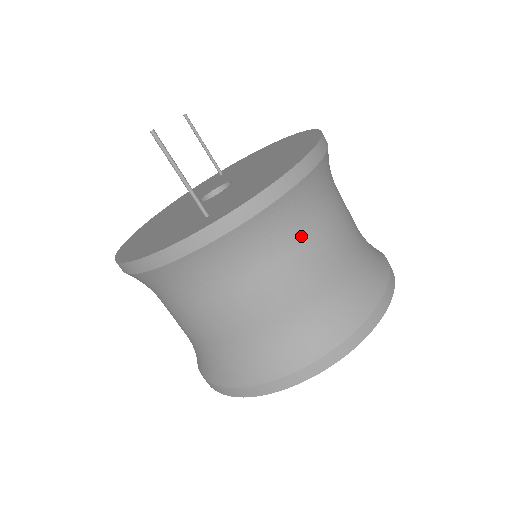
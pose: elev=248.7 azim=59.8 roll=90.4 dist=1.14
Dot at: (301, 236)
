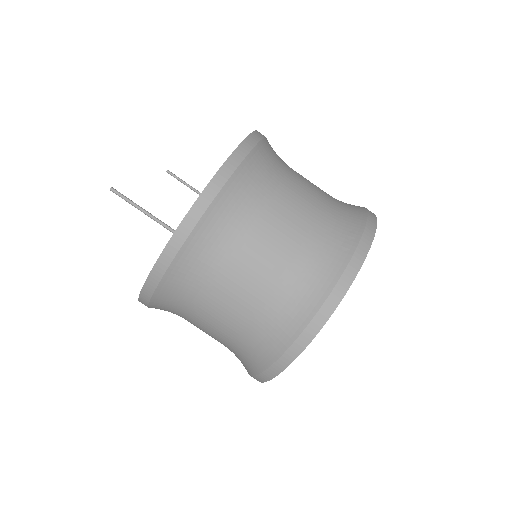
Dot at: (255, 218)
